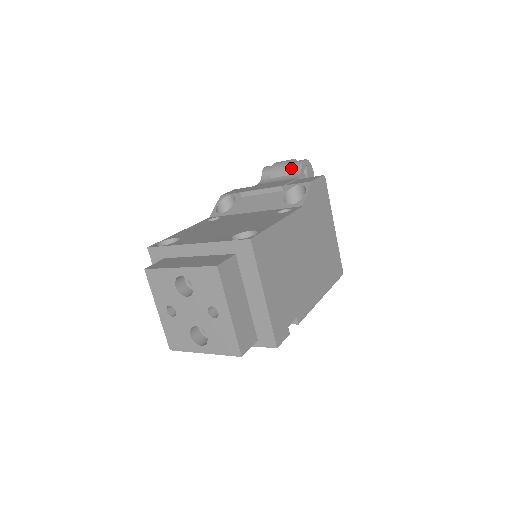
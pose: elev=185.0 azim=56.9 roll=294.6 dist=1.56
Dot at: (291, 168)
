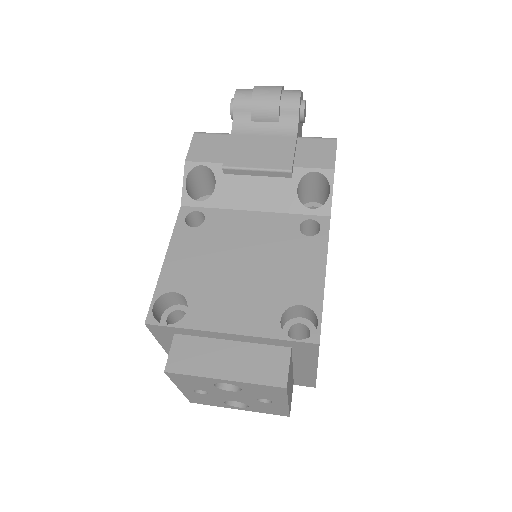
Dot at: (282, 110)
